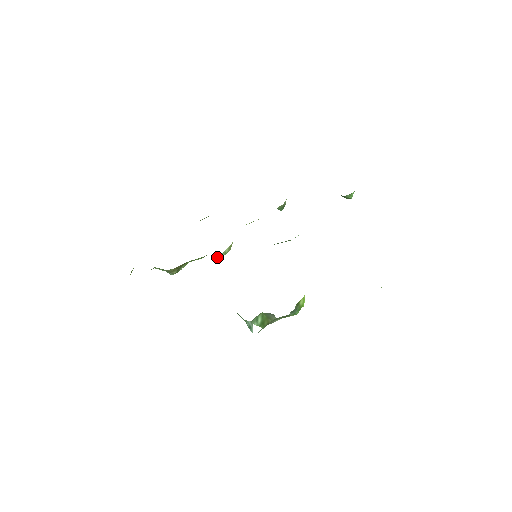
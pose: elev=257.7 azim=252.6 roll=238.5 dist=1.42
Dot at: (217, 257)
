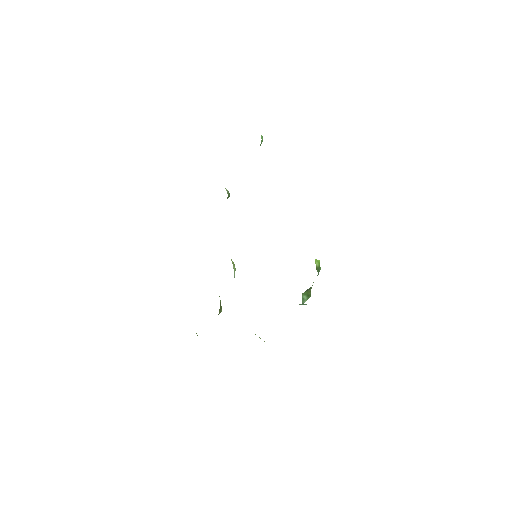
Dot at: occluded
